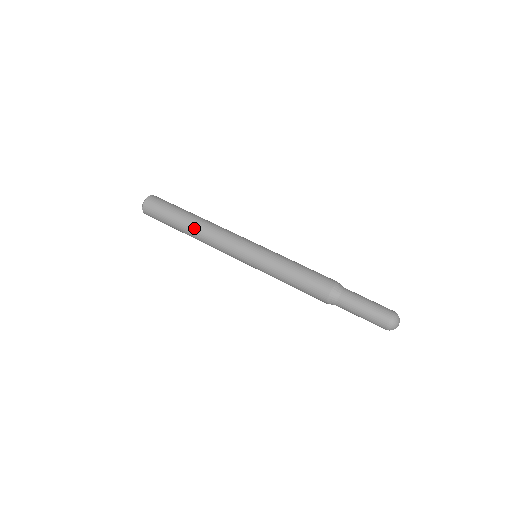
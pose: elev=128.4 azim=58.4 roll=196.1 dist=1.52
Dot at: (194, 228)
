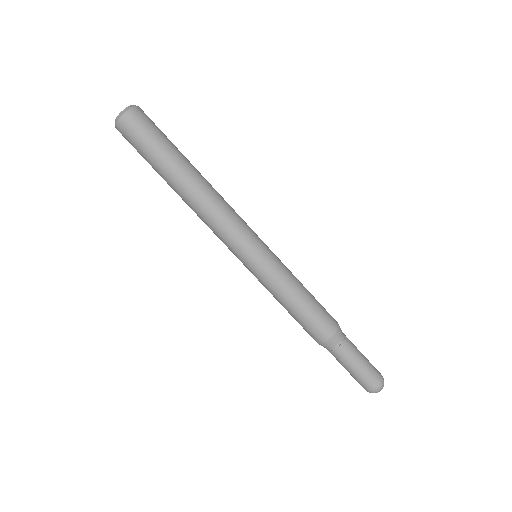
Dot at: occluded
